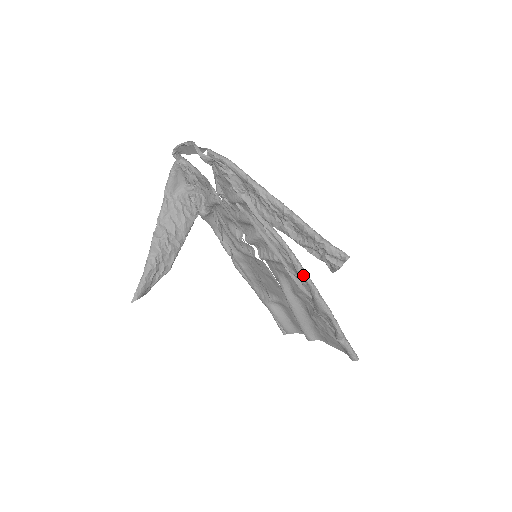
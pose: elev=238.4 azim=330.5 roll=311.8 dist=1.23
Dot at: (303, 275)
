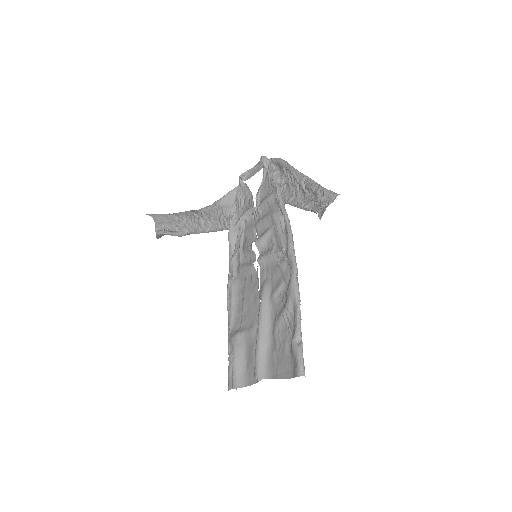
Dot at: (292, 251)
